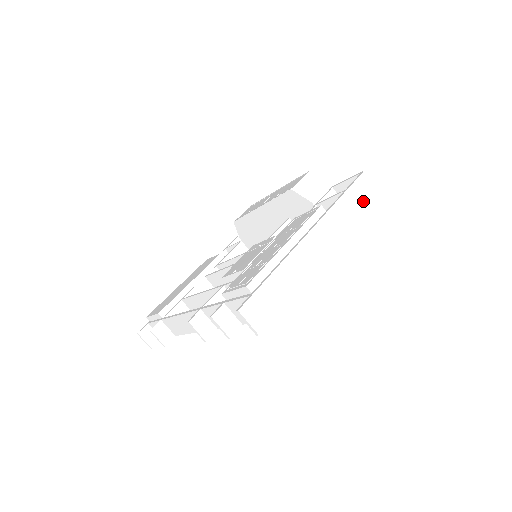
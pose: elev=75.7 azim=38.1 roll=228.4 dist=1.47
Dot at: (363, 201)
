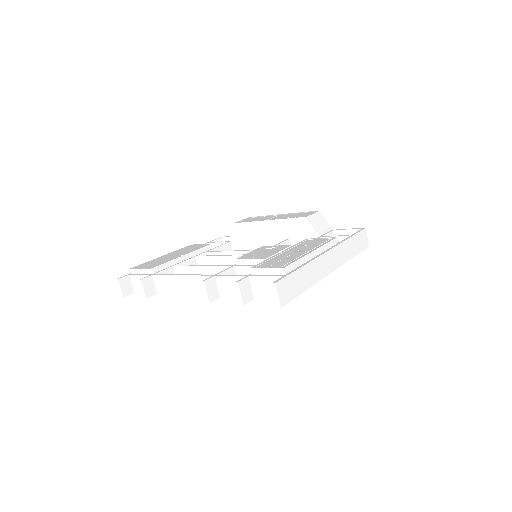
Dot at: (359, 249)
